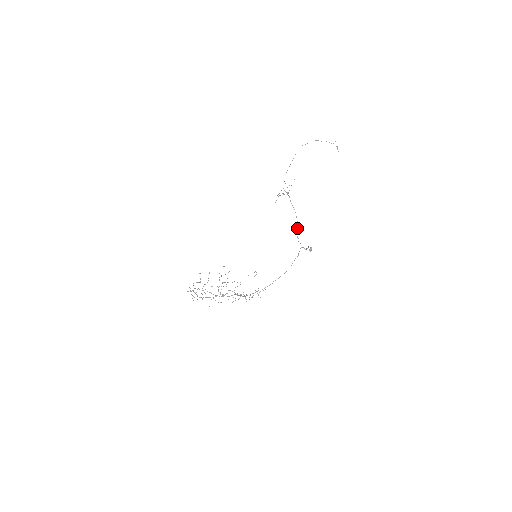
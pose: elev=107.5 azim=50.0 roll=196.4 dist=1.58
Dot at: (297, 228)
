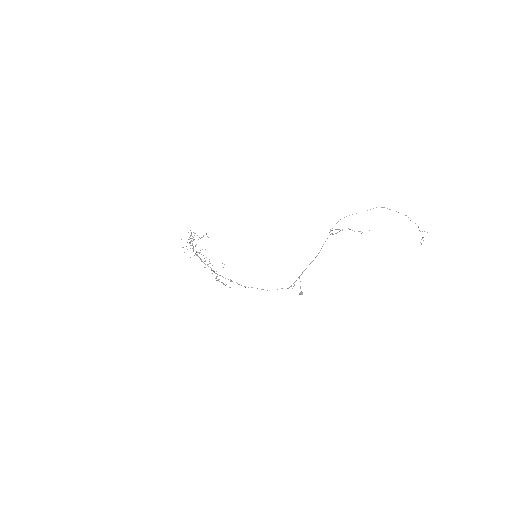
Dot at: occluded
